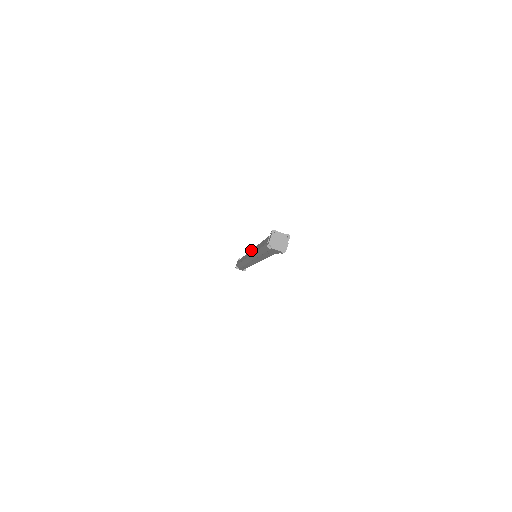
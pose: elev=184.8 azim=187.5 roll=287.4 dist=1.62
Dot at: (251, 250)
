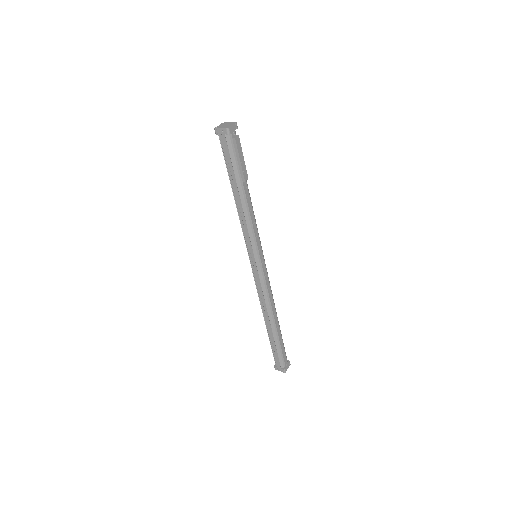
Dot at: occluded
